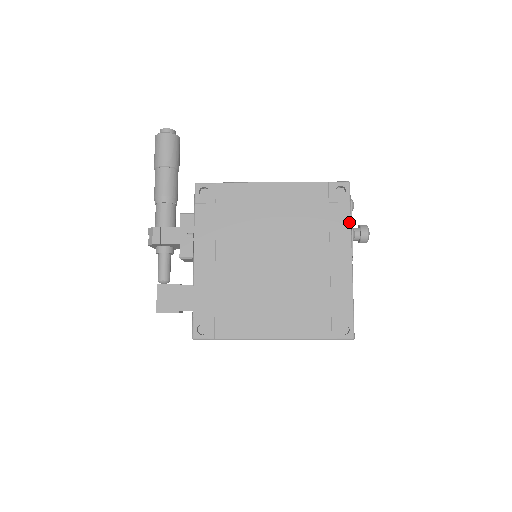
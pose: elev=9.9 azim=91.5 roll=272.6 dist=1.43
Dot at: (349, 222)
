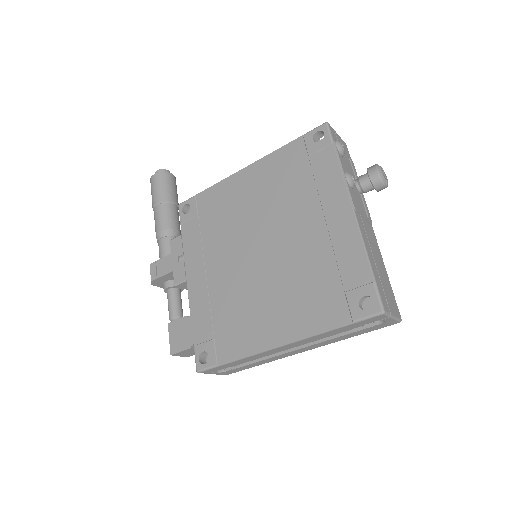
Dot at: (337, 166)
